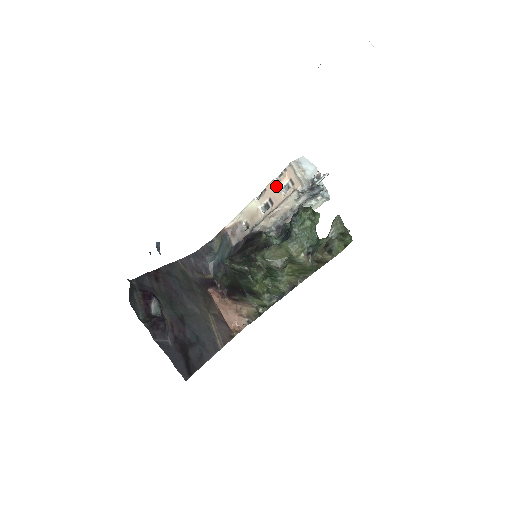
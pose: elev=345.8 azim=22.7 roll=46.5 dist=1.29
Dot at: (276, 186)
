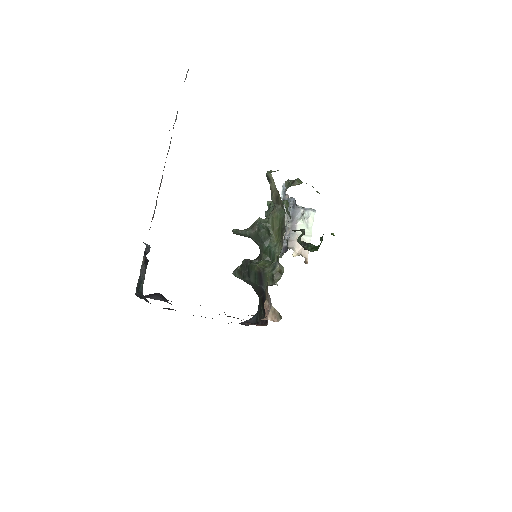
Dot at: occluded
